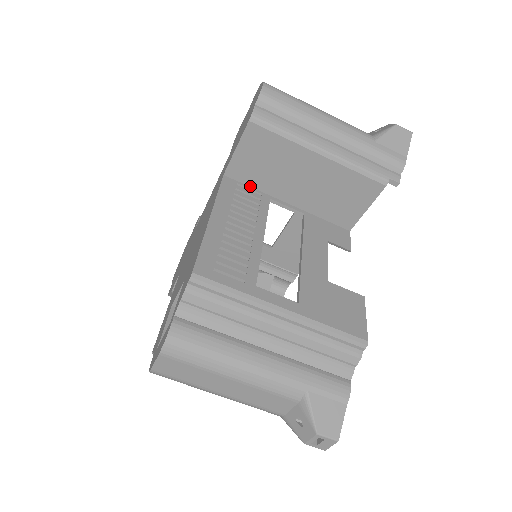
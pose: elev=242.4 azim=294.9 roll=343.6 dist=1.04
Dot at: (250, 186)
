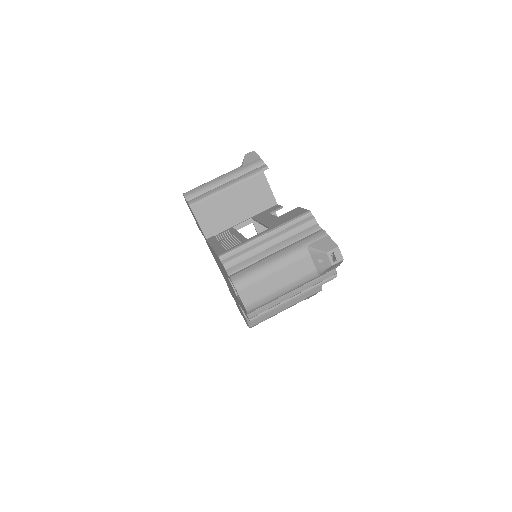
Dot at: (220, 232)
